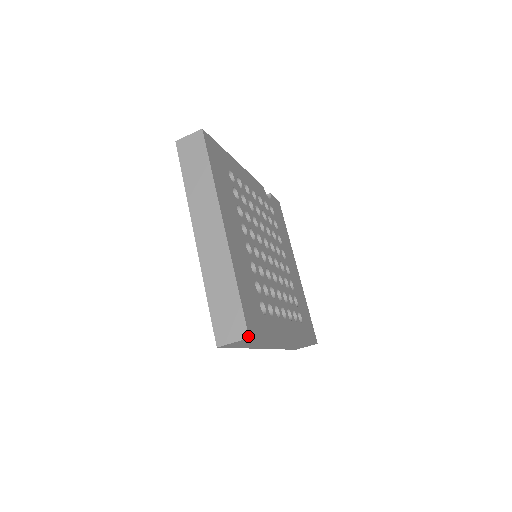
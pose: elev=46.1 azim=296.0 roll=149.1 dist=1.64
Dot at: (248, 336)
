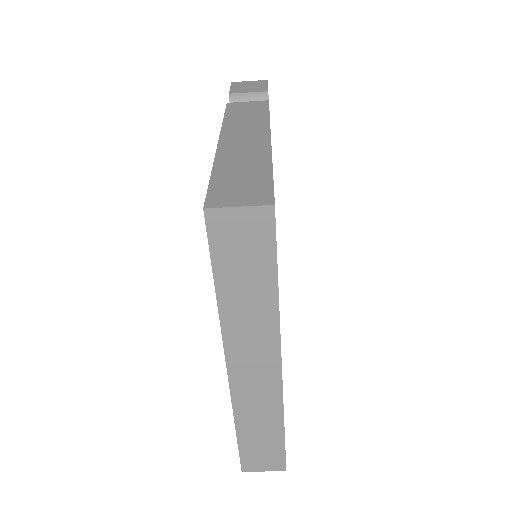
Dot at: (285, 470)
